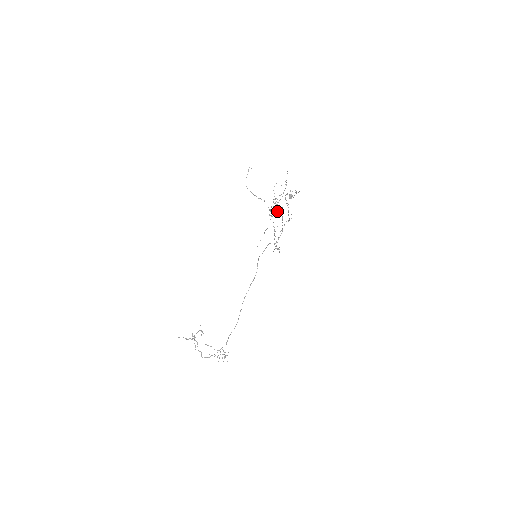
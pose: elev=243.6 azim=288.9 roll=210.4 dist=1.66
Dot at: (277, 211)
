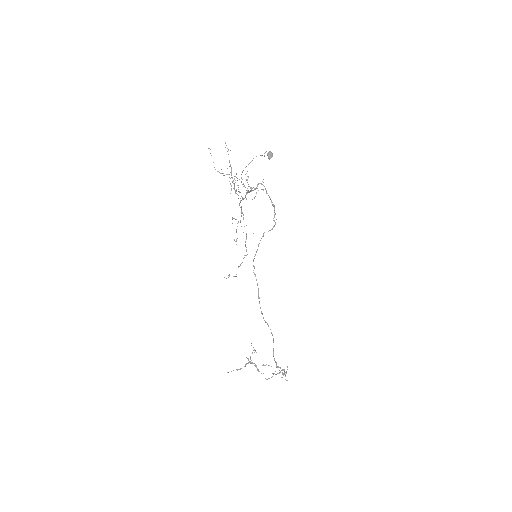
Dot at: (243, 199)
